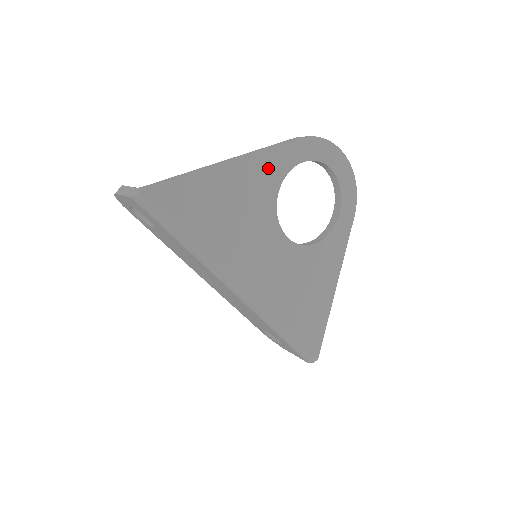
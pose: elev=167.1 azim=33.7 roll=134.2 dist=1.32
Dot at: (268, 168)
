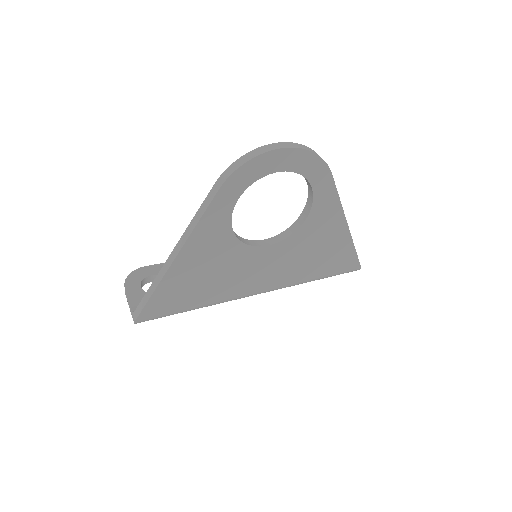
Dot at: (210, 232)
